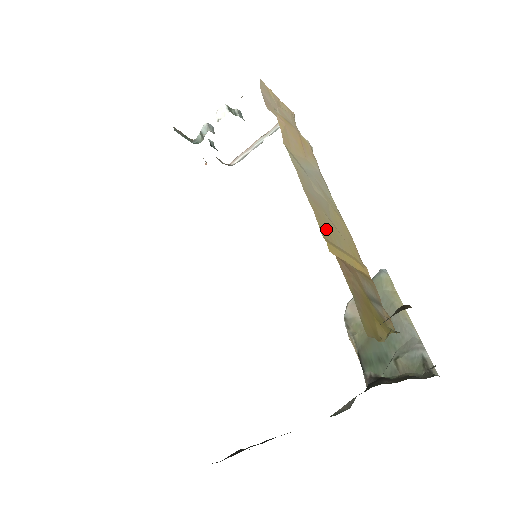
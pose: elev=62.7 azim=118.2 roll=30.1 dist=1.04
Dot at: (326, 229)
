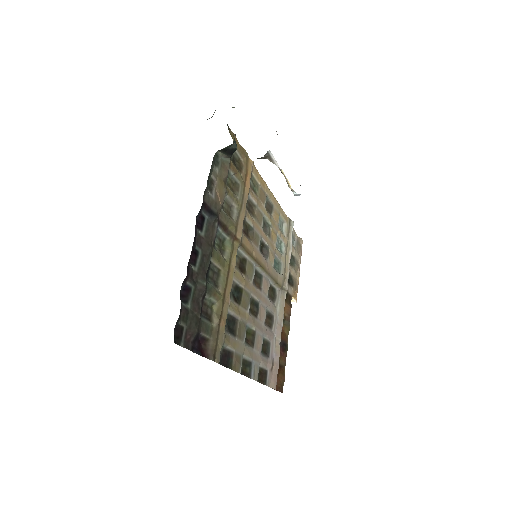
Dot at: occluded
